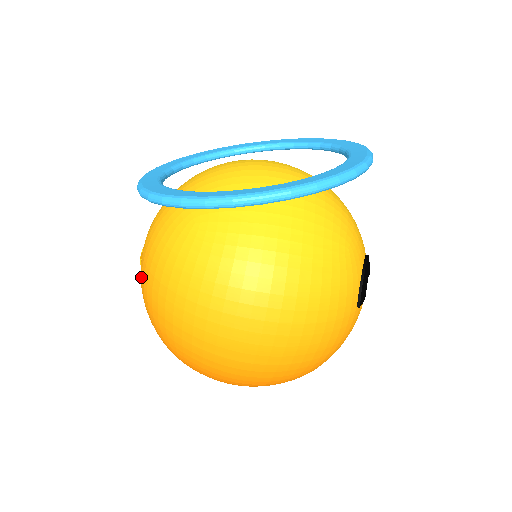
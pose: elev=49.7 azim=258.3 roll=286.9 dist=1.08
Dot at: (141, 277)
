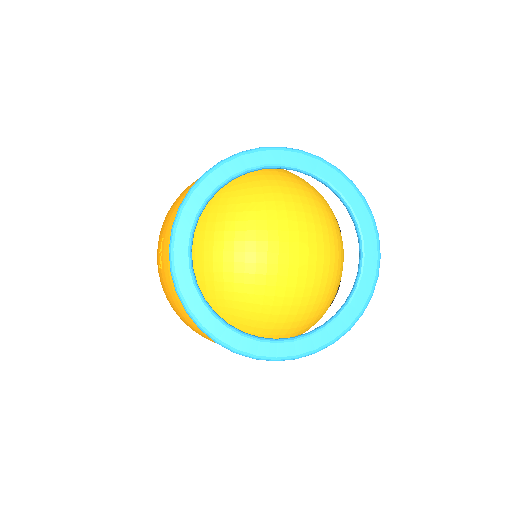
Dot at: (162, 282)
